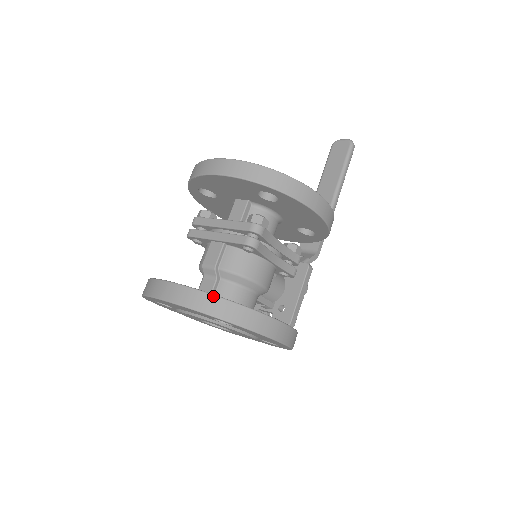
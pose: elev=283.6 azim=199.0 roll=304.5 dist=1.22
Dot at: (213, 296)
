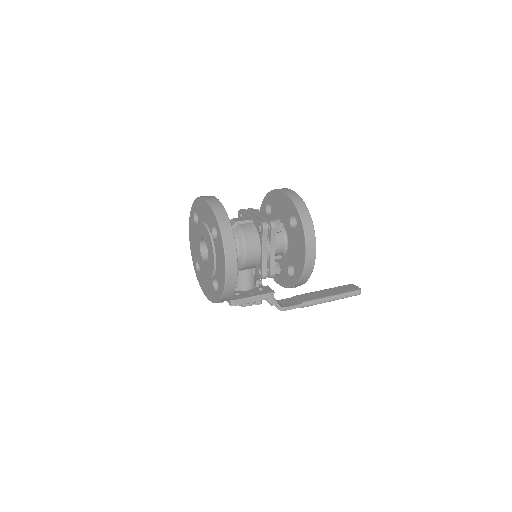
Dot at: (226, 213)
